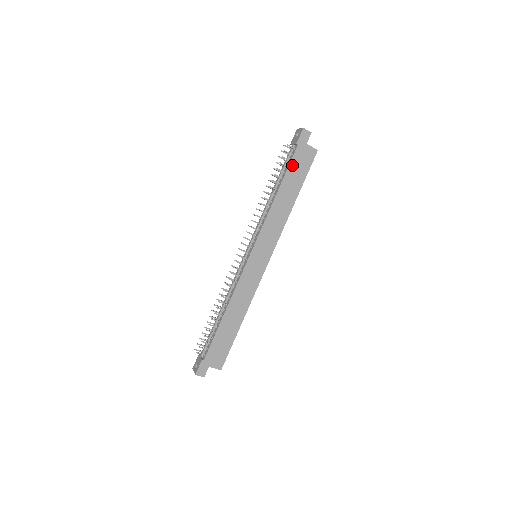
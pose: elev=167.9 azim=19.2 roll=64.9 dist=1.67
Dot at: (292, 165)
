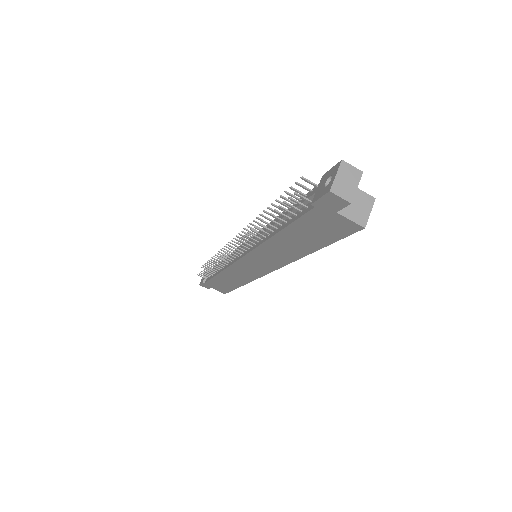
Dot at: (302, 222)
